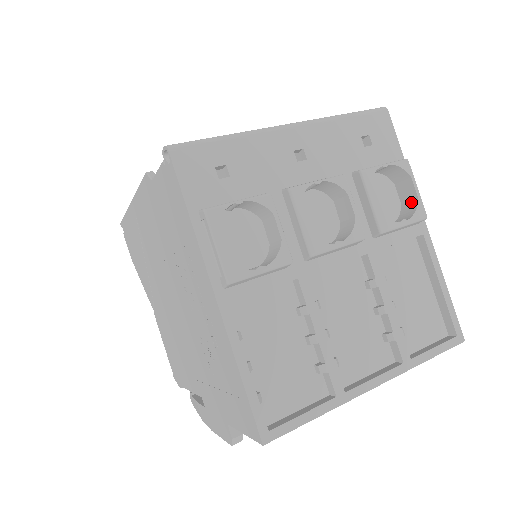
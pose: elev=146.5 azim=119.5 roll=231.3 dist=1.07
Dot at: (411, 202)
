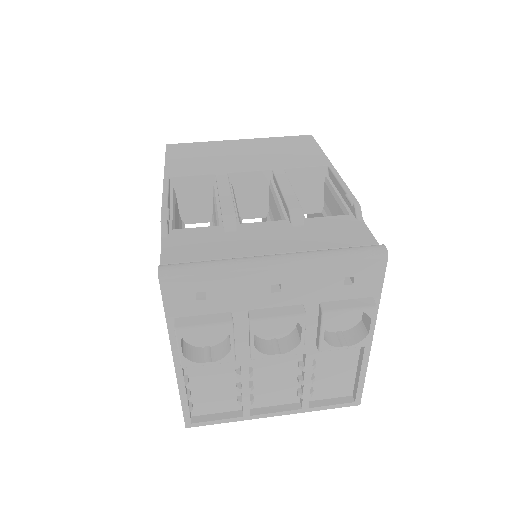
Dot at: (365, 329)
